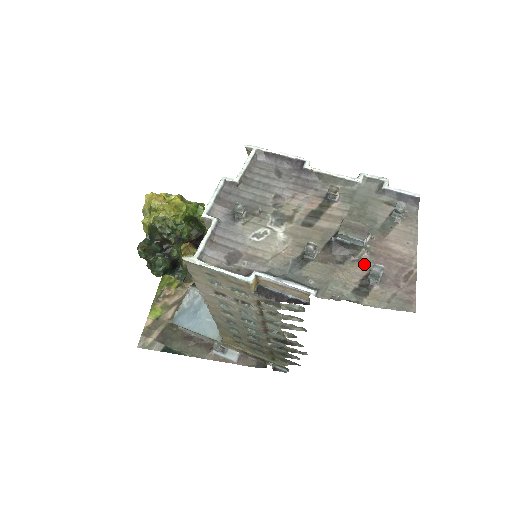
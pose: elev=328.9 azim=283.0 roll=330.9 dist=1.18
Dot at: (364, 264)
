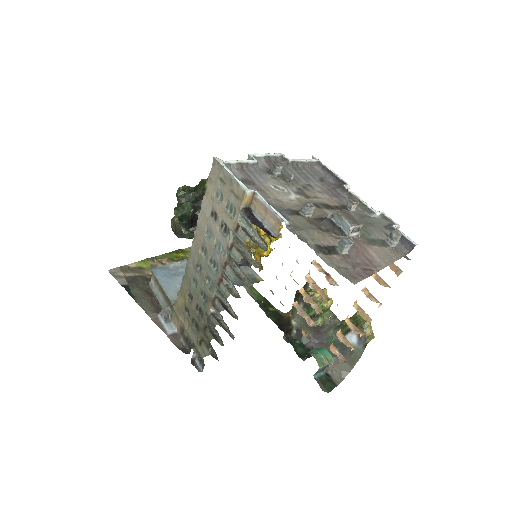
Dot at: occluded
